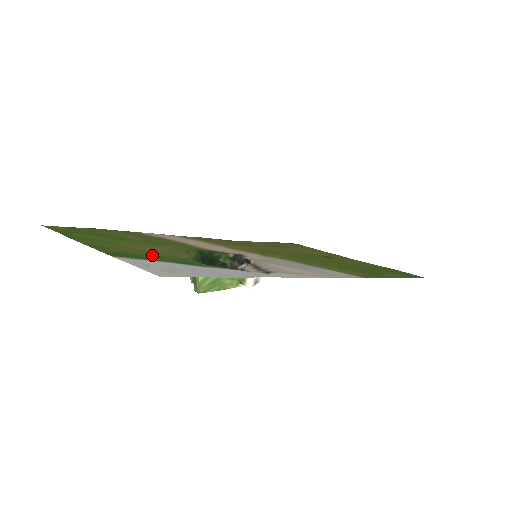
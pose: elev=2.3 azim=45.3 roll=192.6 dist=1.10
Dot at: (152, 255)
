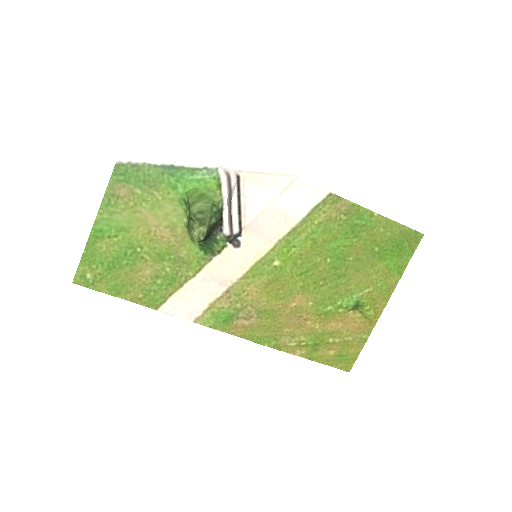
Dot at: (148, 187)
